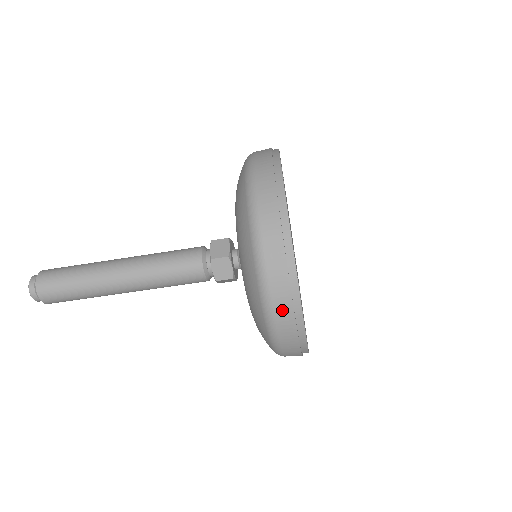
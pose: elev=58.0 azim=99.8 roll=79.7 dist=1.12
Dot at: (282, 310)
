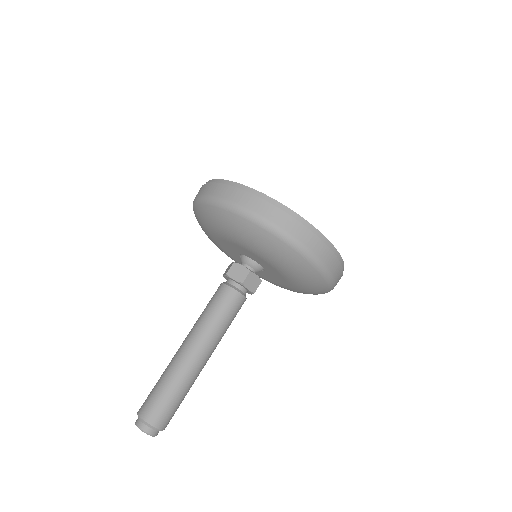
Dot at: (330, 261)
